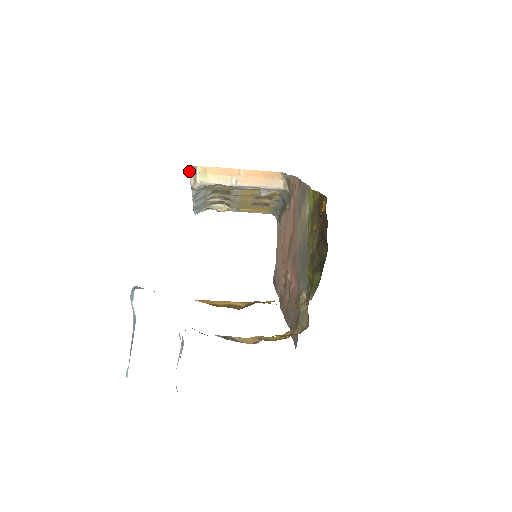
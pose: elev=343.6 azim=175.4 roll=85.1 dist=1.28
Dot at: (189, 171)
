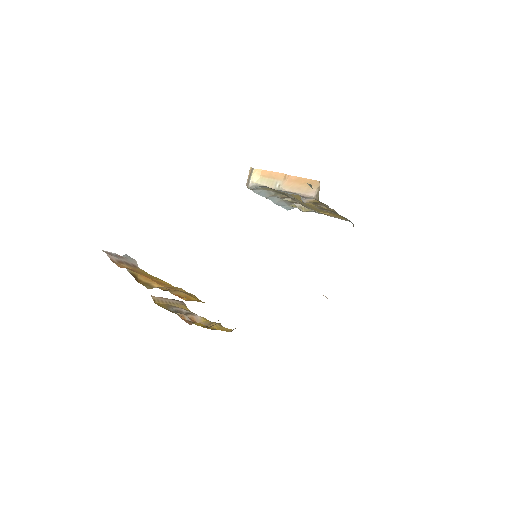
Dot at: (249, 172)
